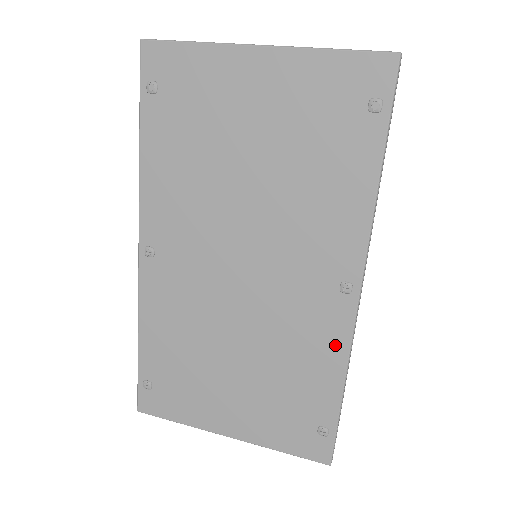
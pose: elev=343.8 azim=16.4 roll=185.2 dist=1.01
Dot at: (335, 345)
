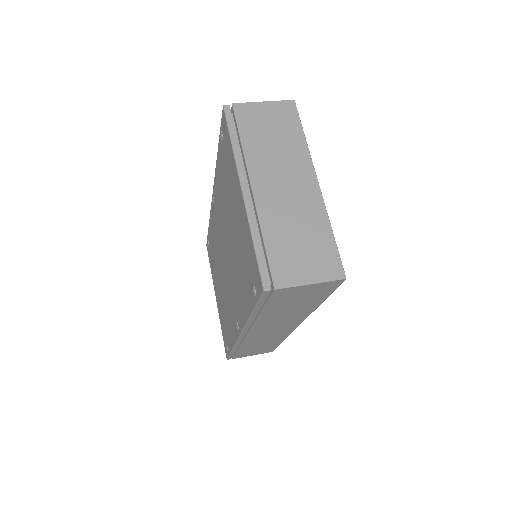
Dot at: (233, 334)
